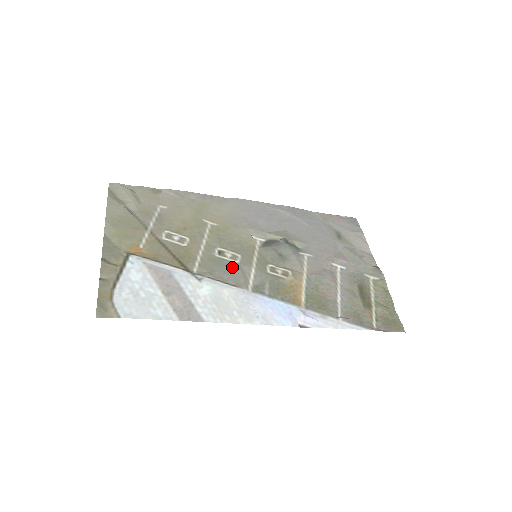
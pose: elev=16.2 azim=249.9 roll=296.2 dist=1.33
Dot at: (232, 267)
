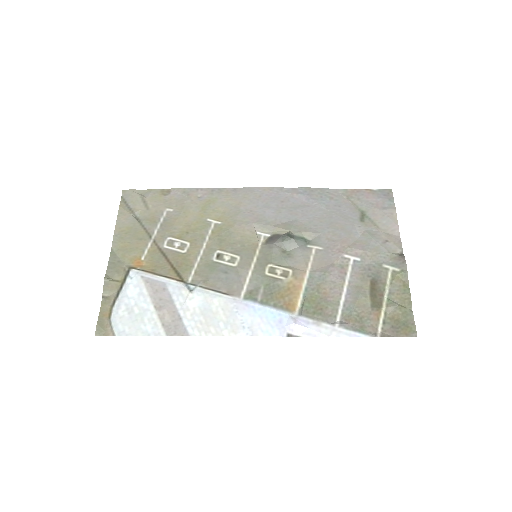
Dot at: (228, 272)
